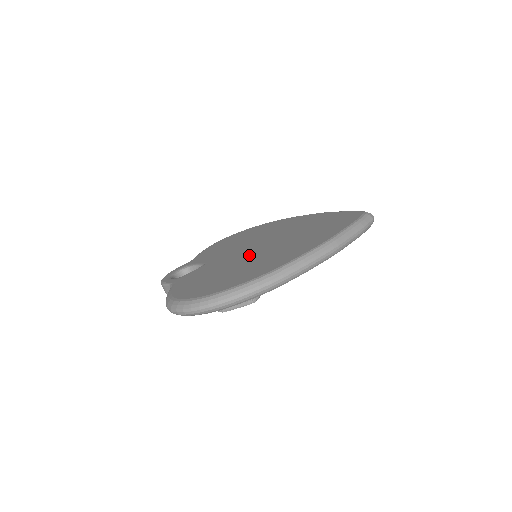
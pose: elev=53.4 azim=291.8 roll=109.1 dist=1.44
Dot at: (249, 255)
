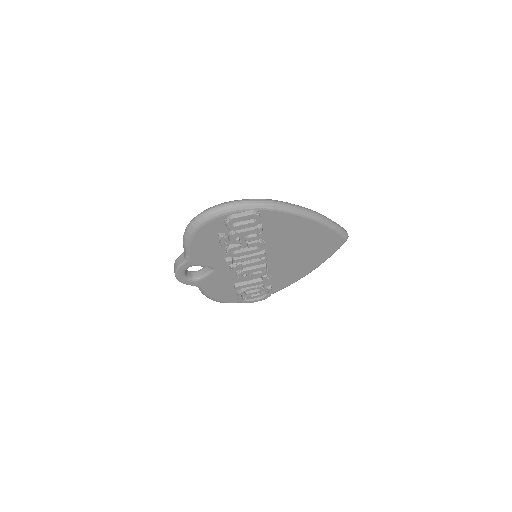
Dot at: occluded
